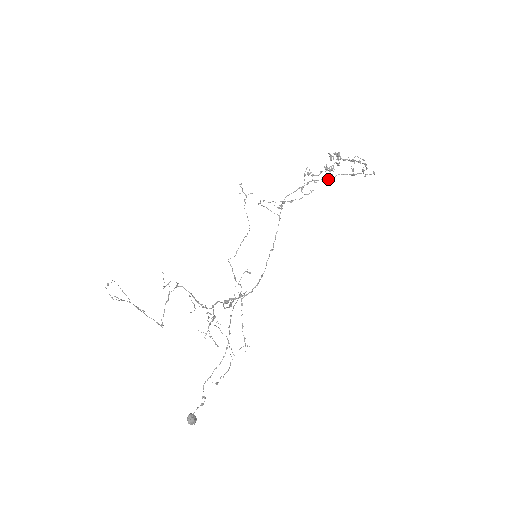
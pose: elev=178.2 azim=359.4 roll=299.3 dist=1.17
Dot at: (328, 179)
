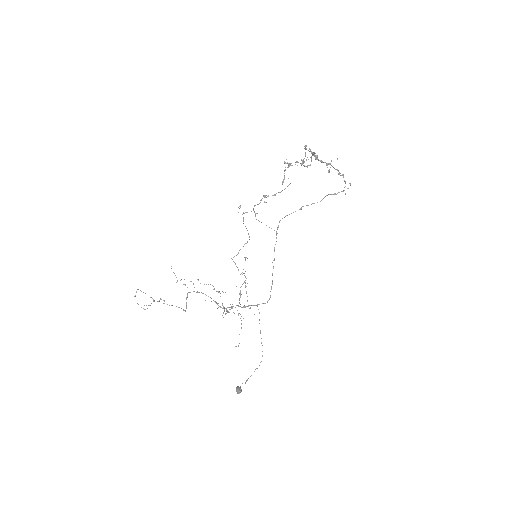
Dot at: occluded
